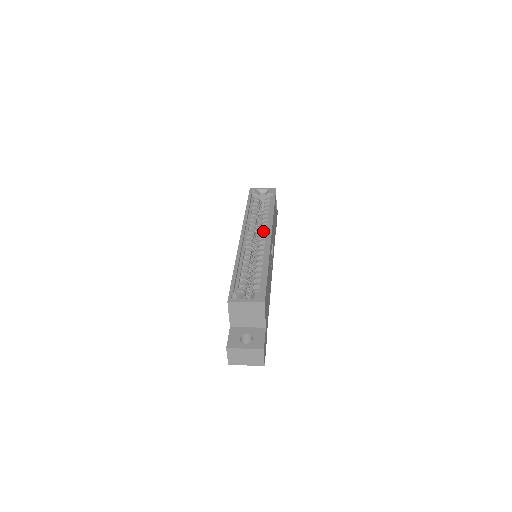
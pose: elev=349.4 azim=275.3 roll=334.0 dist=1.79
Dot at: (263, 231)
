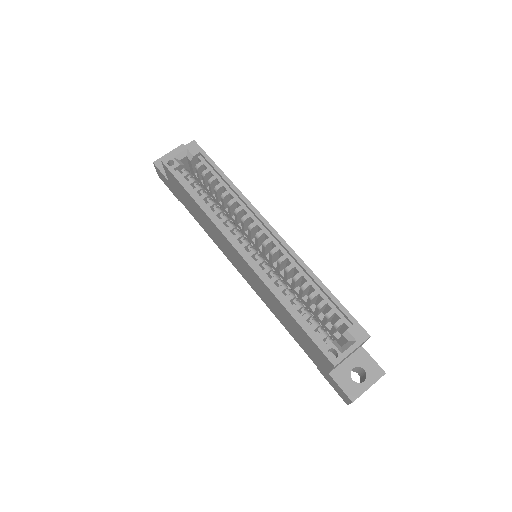
Dot at: (253, 226)
